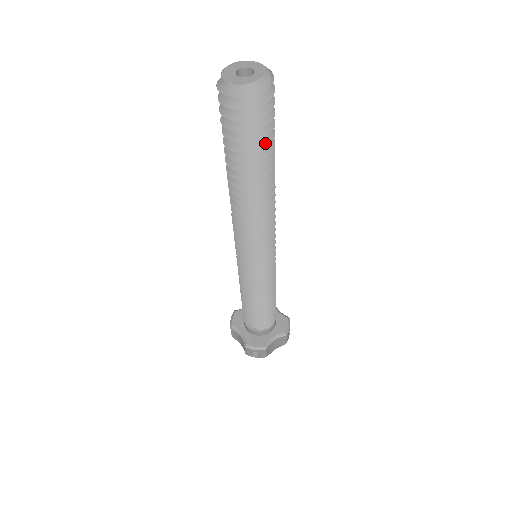
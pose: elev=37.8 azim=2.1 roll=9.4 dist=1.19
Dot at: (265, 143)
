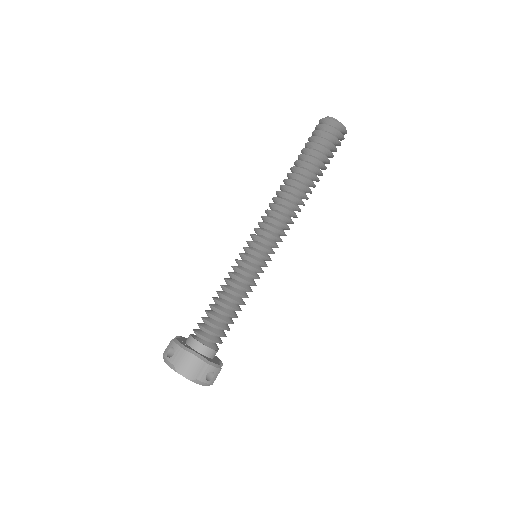
Dot at: (321, 152)
